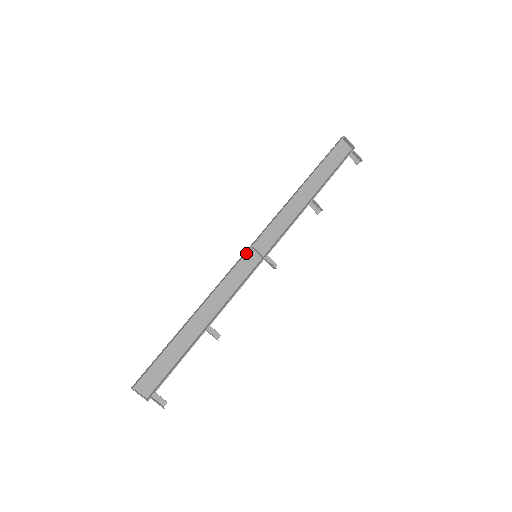
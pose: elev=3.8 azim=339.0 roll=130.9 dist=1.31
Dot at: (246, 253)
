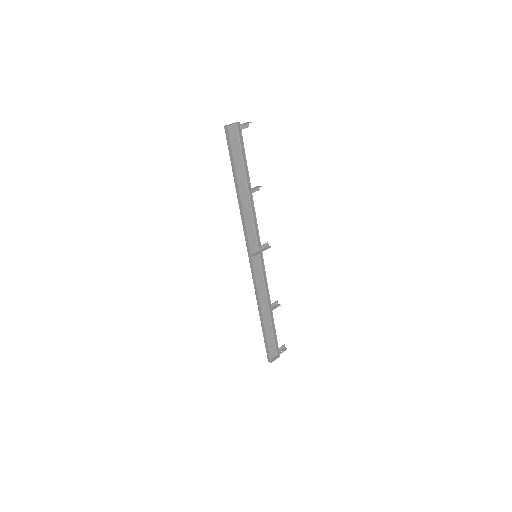
Dot at: occluded
